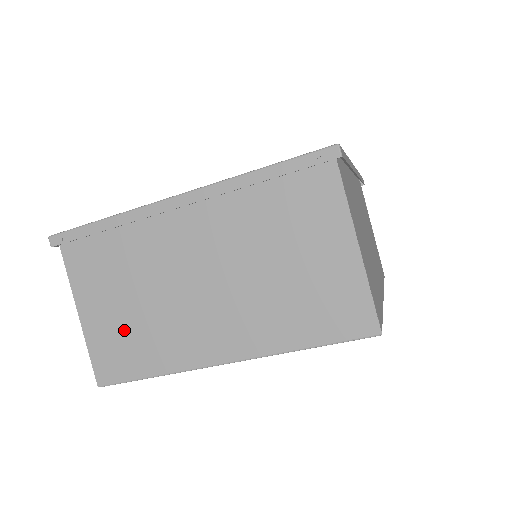
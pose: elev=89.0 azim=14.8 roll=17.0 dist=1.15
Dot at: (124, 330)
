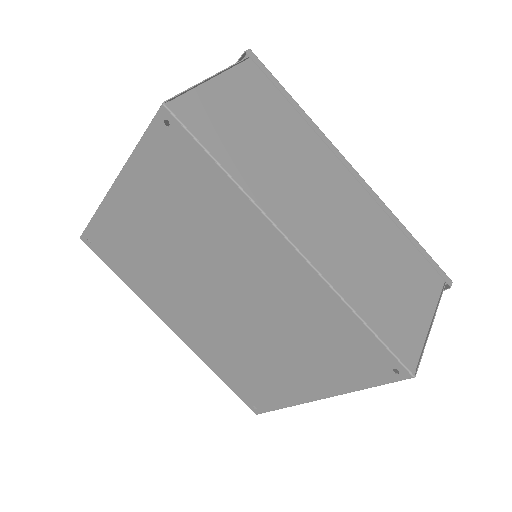
Dot at: occluded
